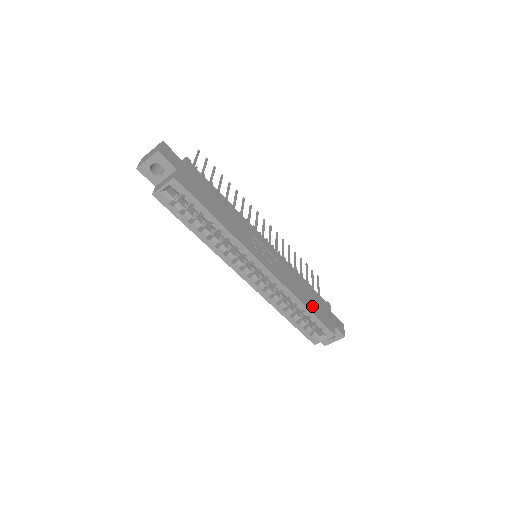
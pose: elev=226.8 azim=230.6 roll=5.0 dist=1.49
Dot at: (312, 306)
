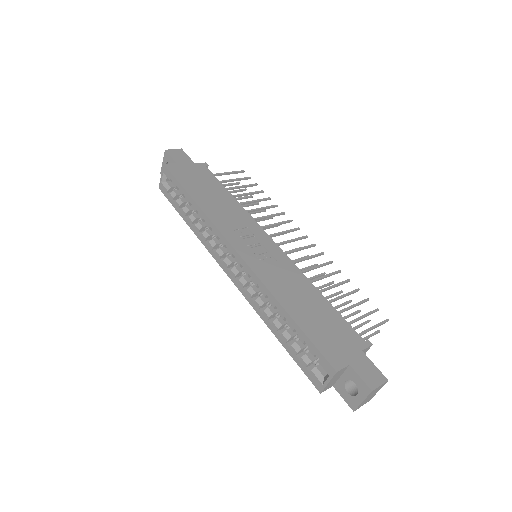
Dot at: (306, 319)
